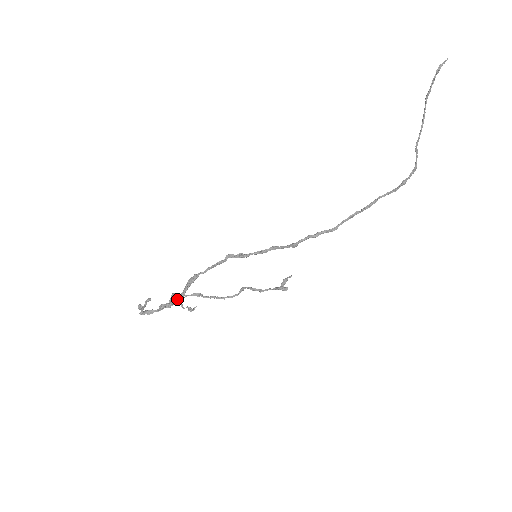
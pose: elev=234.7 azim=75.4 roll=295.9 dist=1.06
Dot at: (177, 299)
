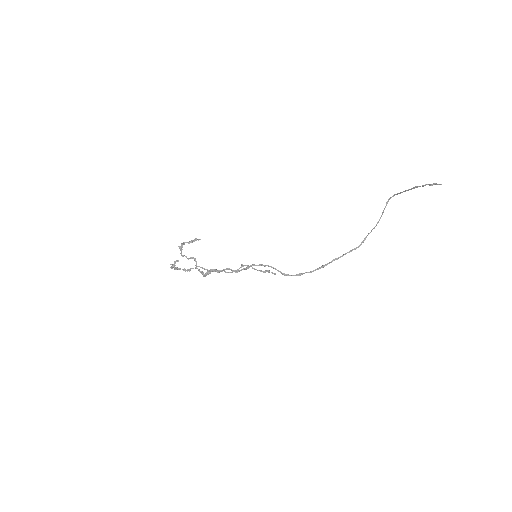
Dot at: occluded
